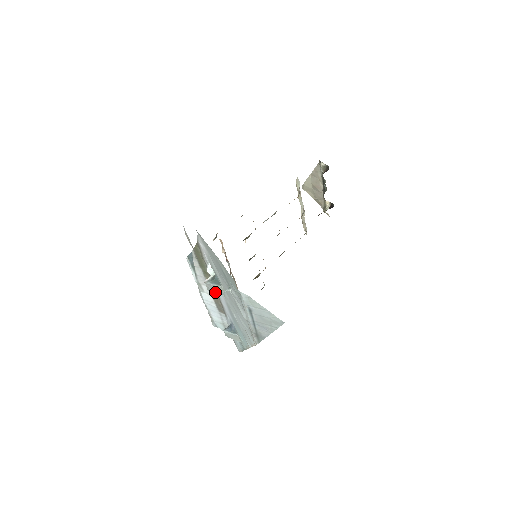
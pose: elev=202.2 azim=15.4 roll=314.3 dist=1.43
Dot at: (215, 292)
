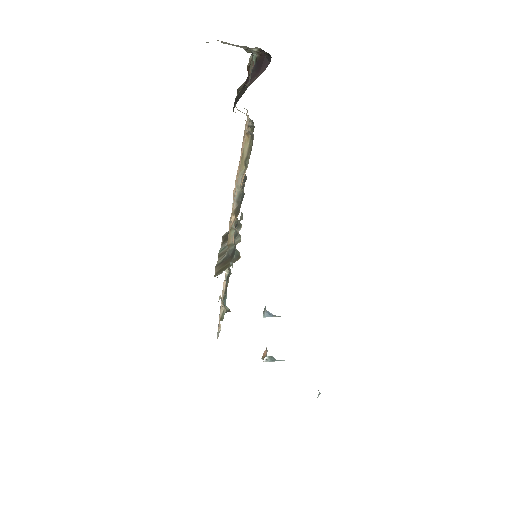
Dot at: occluded
